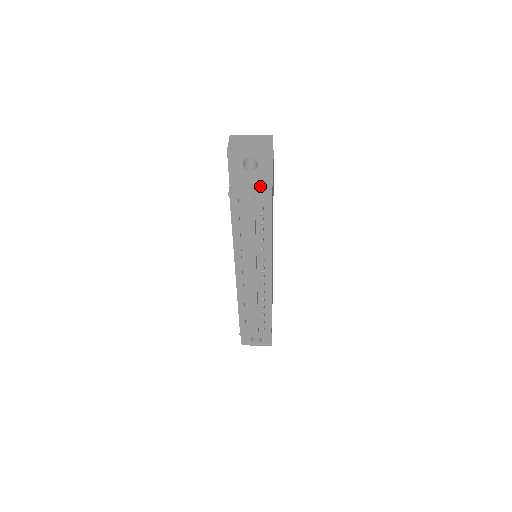
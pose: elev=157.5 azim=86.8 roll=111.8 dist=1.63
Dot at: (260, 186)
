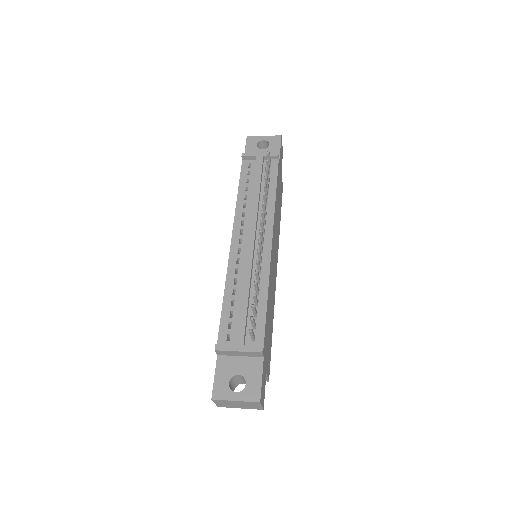
Dot at: occluded
